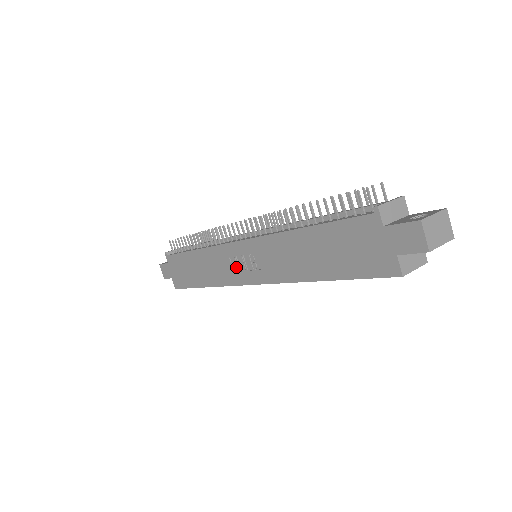
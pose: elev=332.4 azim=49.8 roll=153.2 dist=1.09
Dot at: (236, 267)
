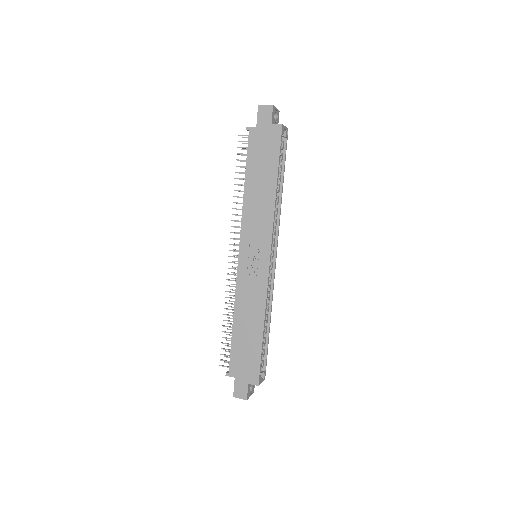
Dot at: (255, 270)
